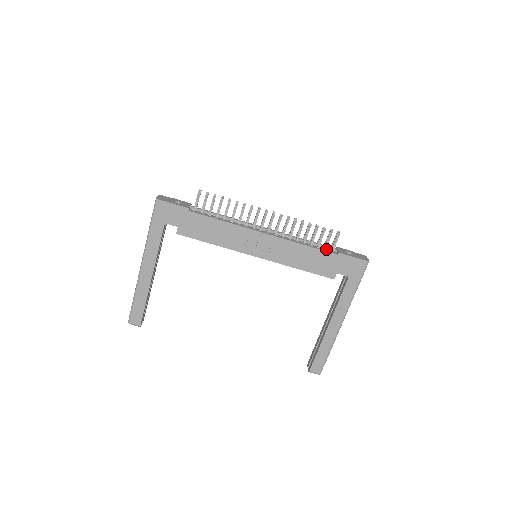
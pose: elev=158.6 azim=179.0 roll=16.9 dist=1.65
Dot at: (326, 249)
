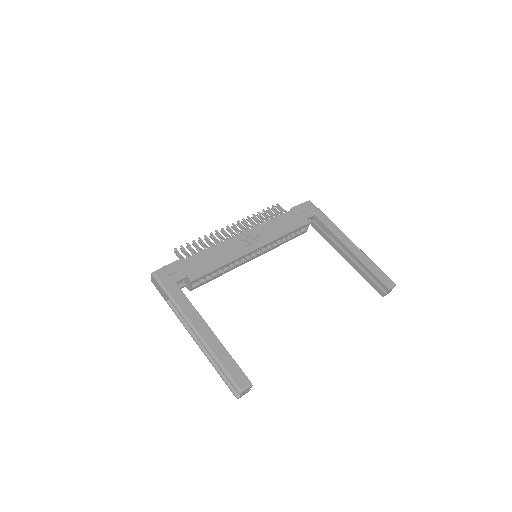
Dot at: occluded
